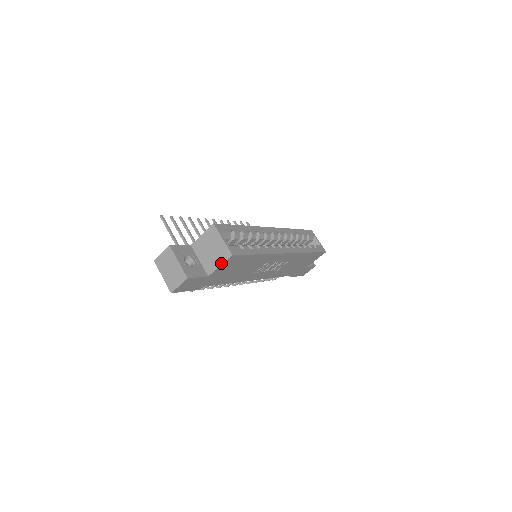
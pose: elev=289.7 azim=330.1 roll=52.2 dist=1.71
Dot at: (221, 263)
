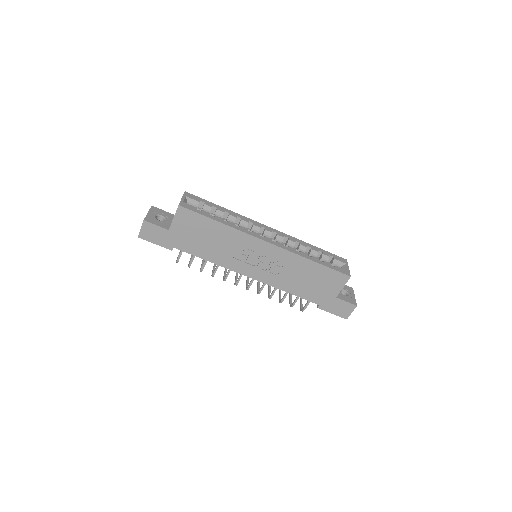
Dot at: (174, 215)
